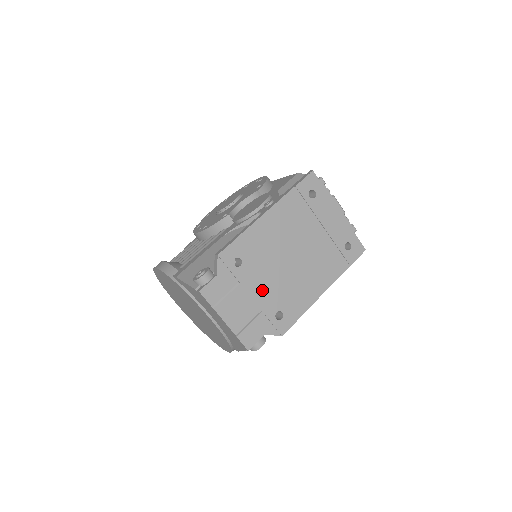
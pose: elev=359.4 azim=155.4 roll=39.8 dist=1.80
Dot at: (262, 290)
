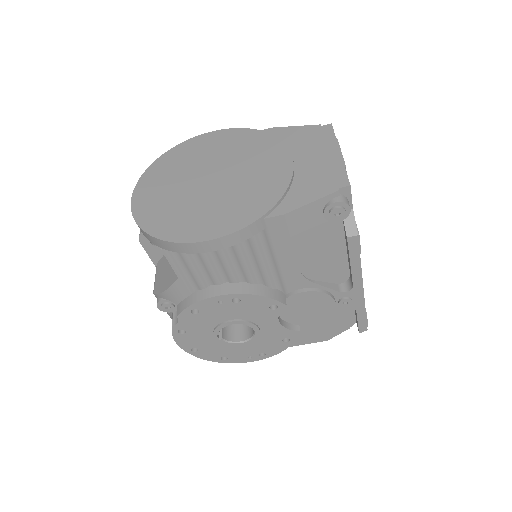
Dot at: occluded
